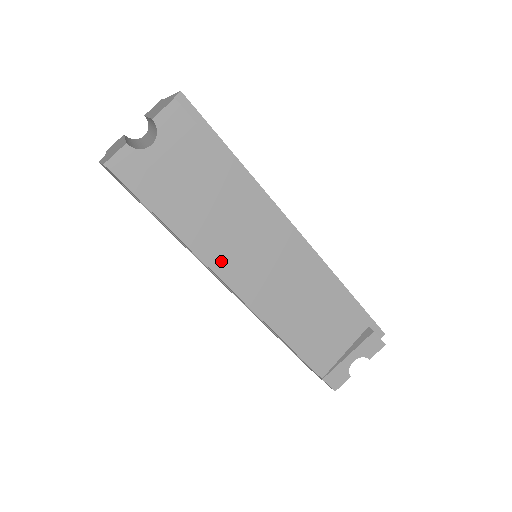
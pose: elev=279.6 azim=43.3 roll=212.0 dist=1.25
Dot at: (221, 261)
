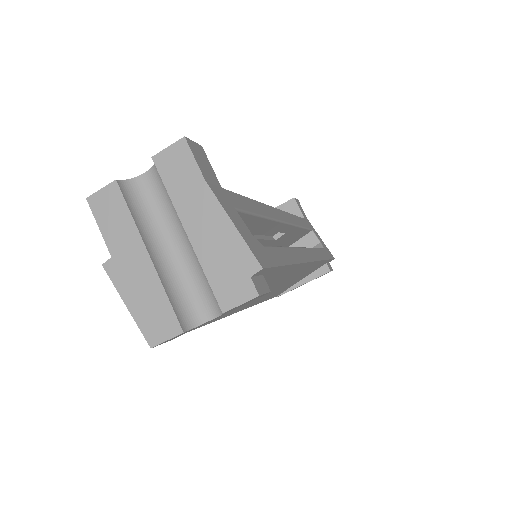
Dot at: (236, 309)
